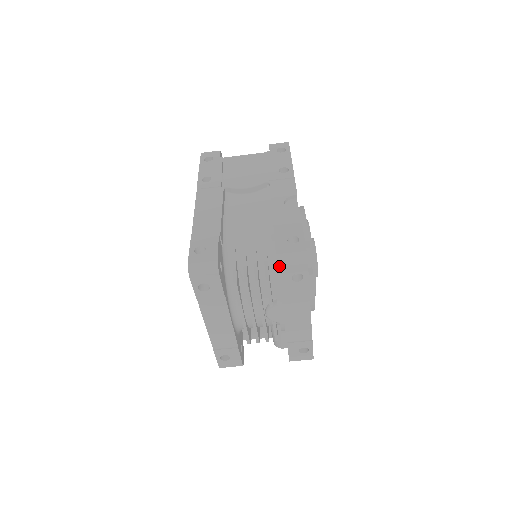
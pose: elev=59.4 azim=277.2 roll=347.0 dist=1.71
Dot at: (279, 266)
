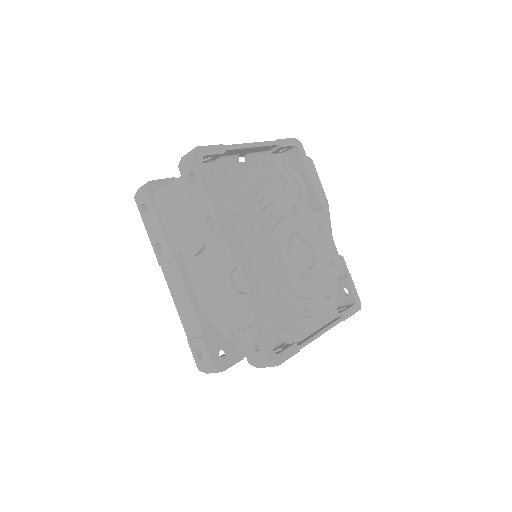
Dot at: occluded
